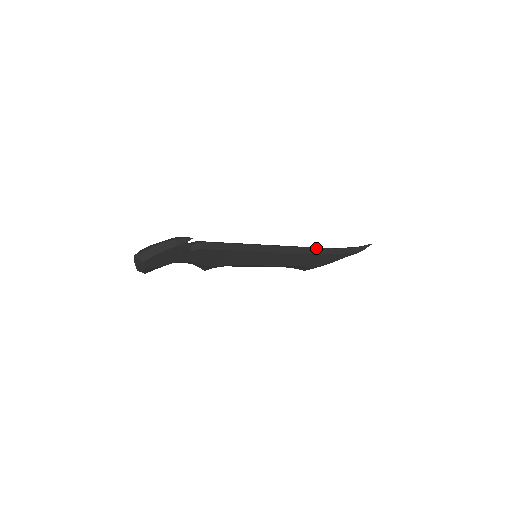
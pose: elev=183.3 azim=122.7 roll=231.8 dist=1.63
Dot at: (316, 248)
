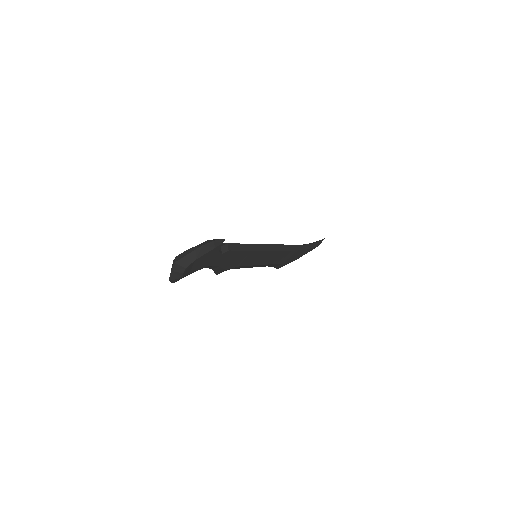
Dot at: (294, 245)
